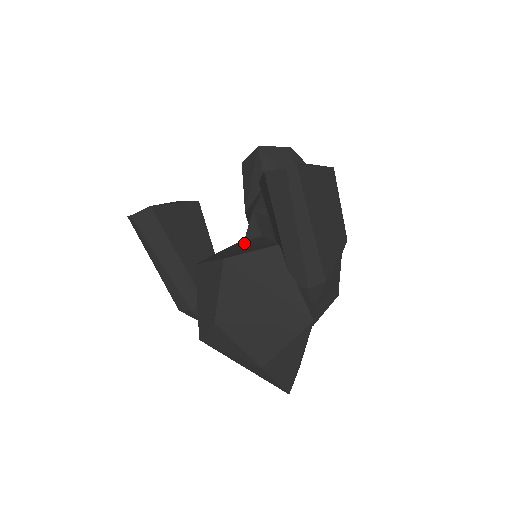
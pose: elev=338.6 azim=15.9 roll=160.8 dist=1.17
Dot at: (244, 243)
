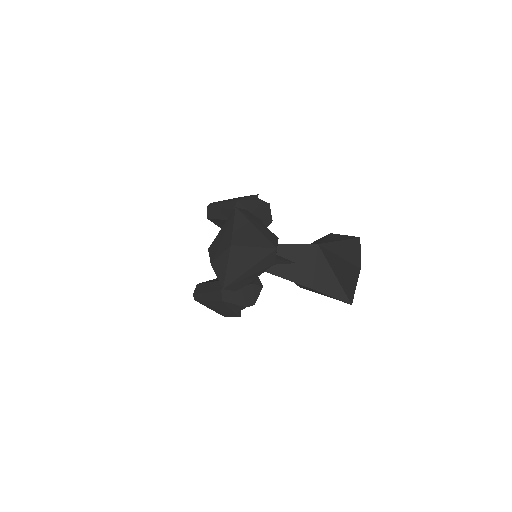
Dot at: occluded
